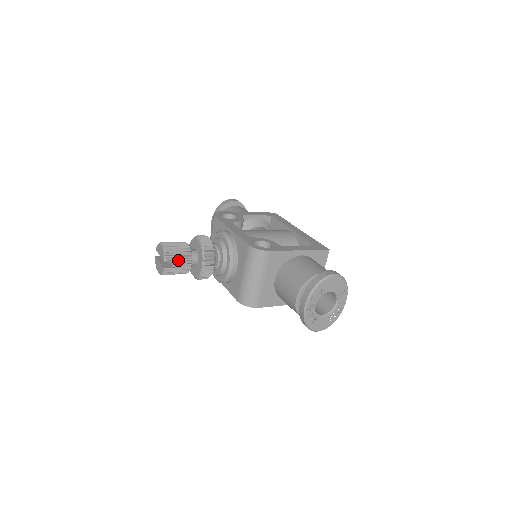
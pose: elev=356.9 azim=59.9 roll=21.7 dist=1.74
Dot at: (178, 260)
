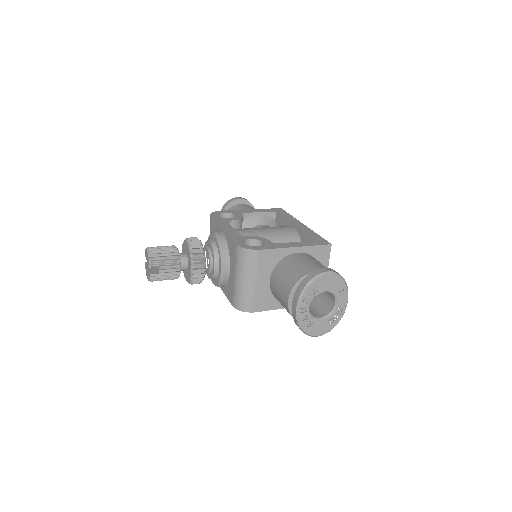
Dot at: (164, 265)
